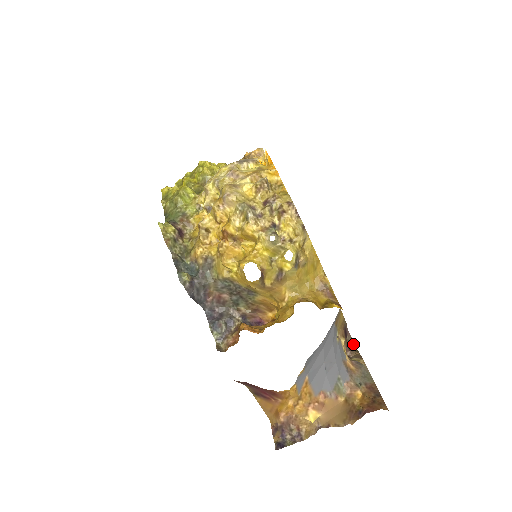
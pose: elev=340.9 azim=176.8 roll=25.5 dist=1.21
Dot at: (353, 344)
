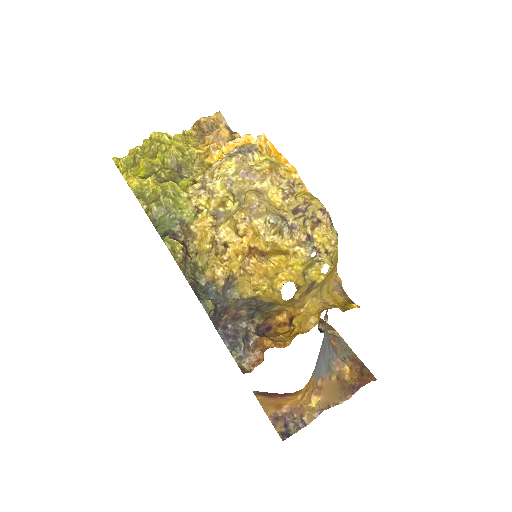
Dot at: occluded
